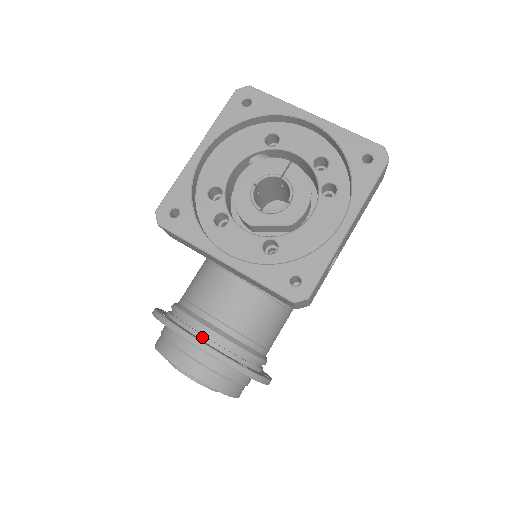
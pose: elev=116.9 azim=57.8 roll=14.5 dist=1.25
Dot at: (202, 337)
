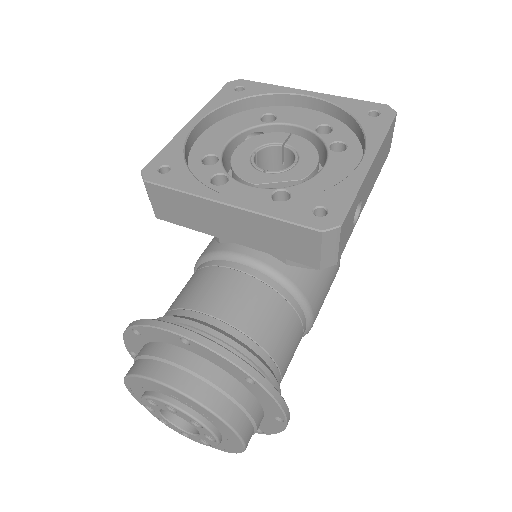
Dot at: occluded
